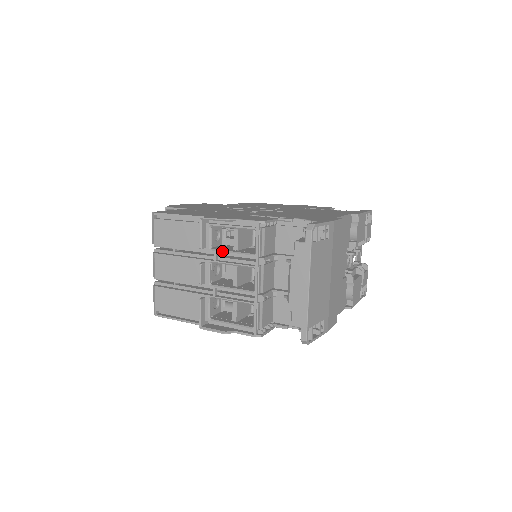
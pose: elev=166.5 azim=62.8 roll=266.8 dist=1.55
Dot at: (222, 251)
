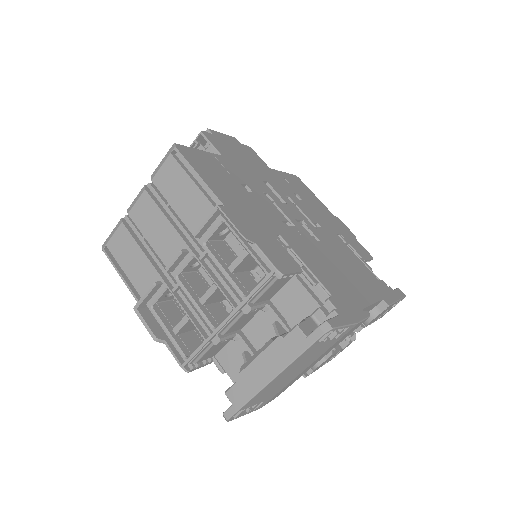
Dot at: (214, 259)
